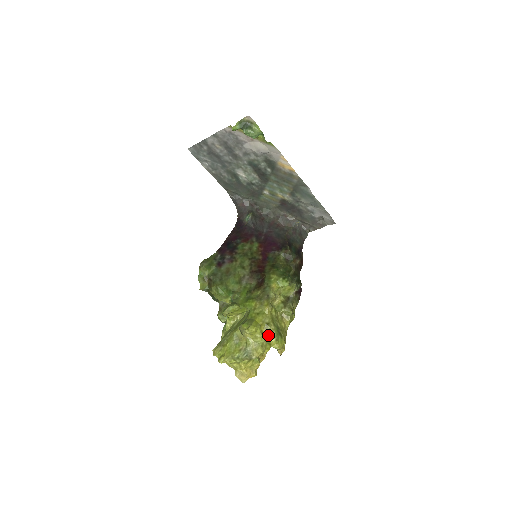
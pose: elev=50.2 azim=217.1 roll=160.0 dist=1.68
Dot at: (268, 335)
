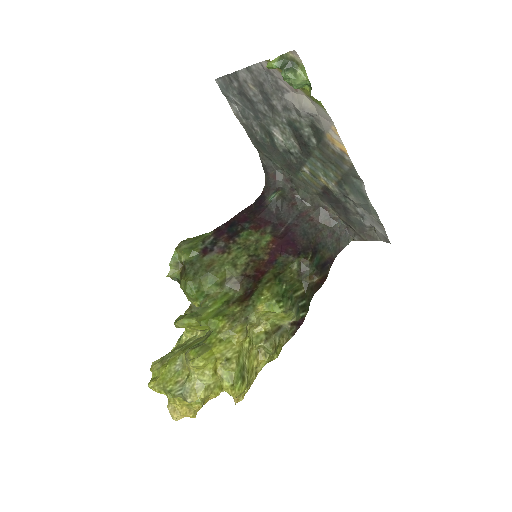
Dot at: (223, 375)
